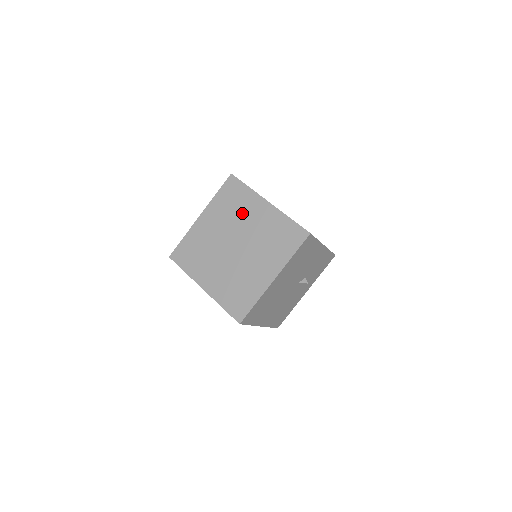
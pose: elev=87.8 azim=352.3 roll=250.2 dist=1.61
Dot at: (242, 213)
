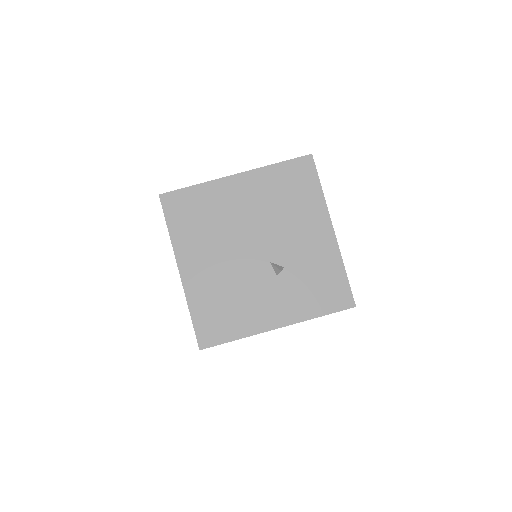
Dot at: occluded
